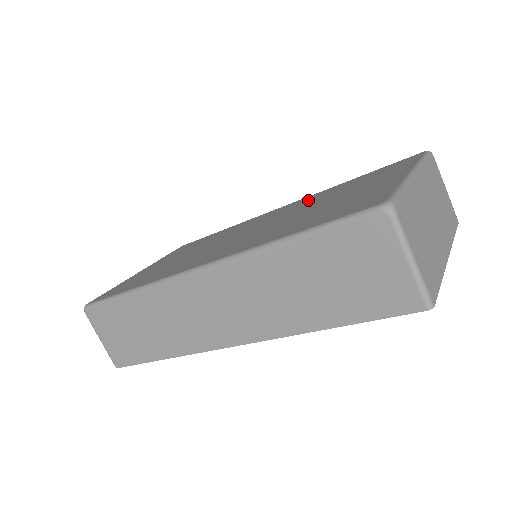
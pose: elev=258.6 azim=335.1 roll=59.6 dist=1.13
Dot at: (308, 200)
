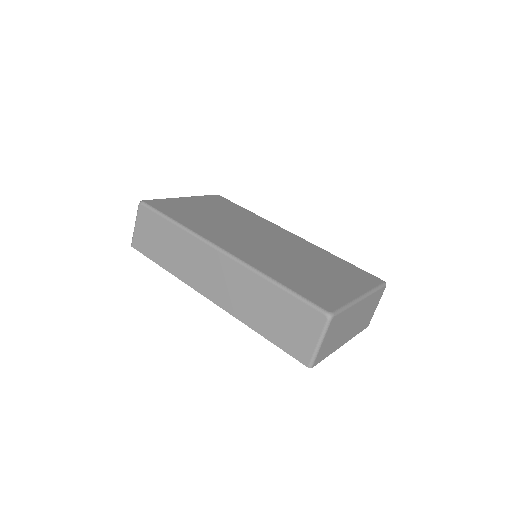
Dot at: (308, 249)
